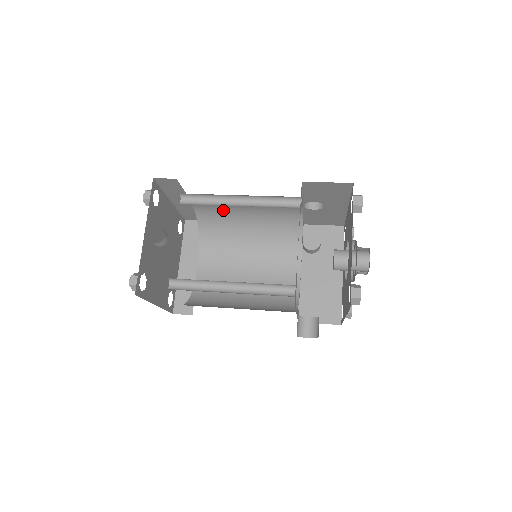
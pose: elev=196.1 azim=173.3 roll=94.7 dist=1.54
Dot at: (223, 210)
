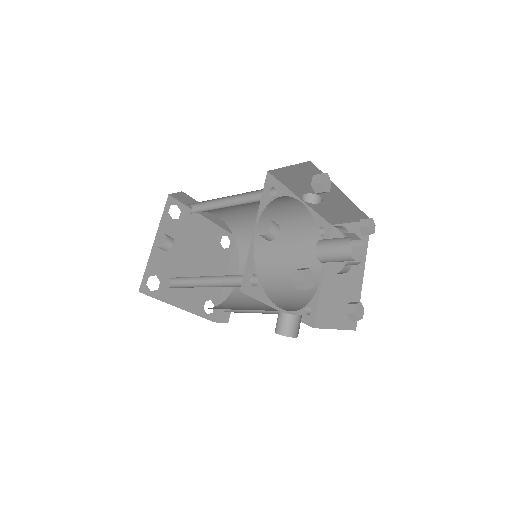
Dot at: (244, 218)
